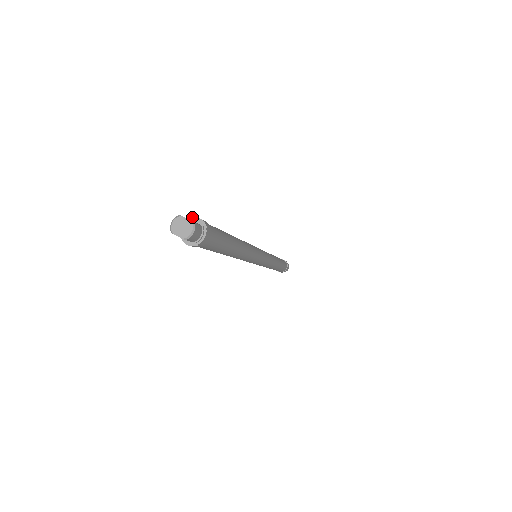
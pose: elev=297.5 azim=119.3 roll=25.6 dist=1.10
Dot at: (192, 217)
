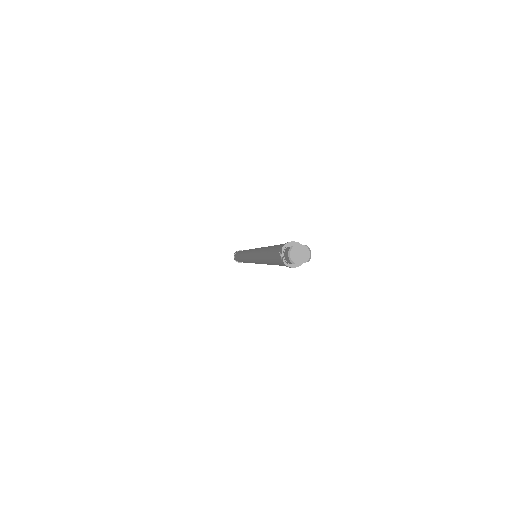
Dot at: (285, 244)
